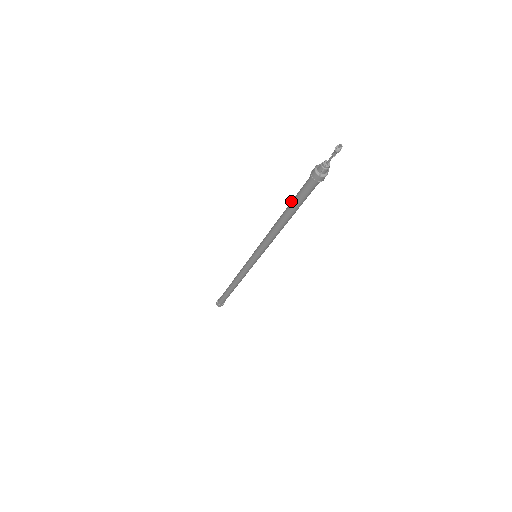
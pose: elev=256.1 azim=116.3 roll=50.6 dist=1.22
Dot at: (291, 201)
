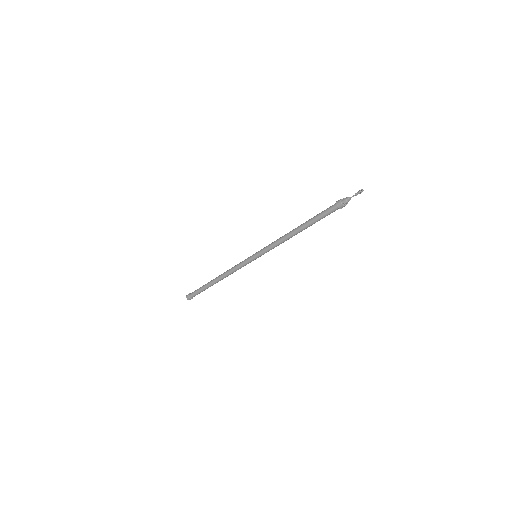
Dot at: (311, 218)
